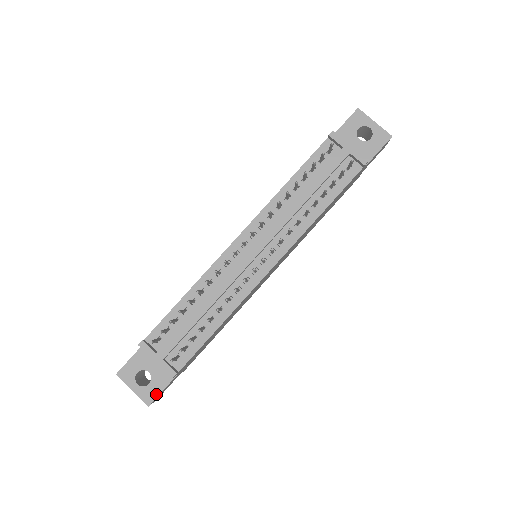
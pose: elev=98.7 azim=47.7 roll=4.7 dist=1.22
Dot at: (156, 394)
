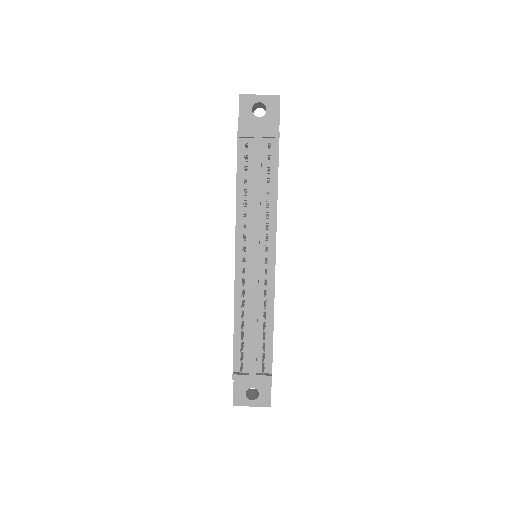
Dot at: (269, 396)
